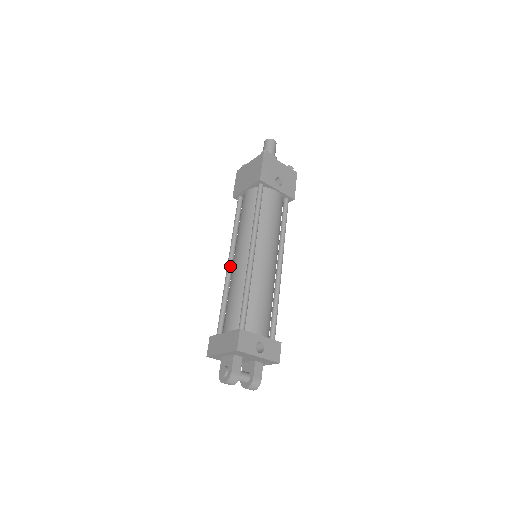
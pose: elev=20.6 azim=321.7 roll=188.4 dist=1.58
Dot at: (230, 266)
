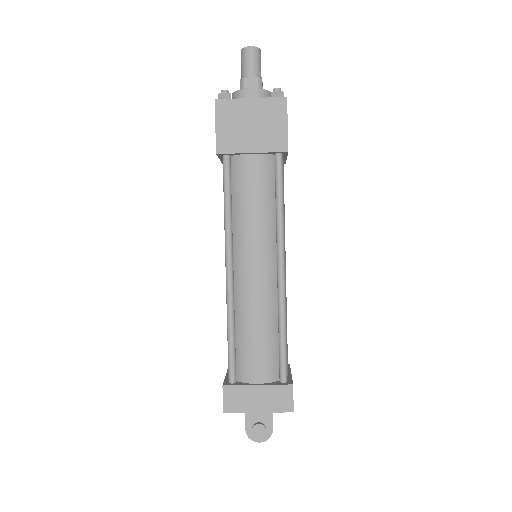
Dot at: (233, 278)
